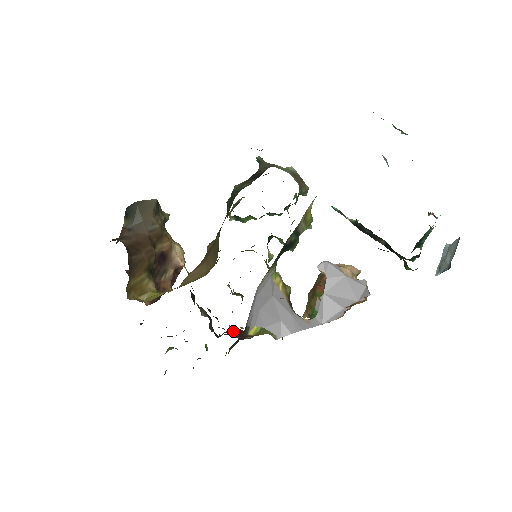
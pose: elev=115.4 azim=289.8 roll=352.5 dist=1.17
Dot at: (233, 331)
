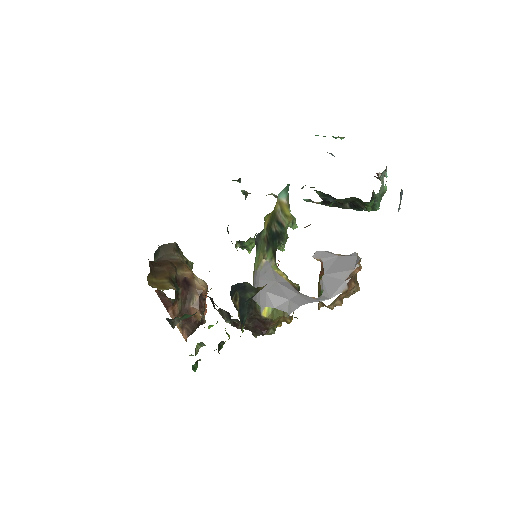
Dot at: (252, 324)
